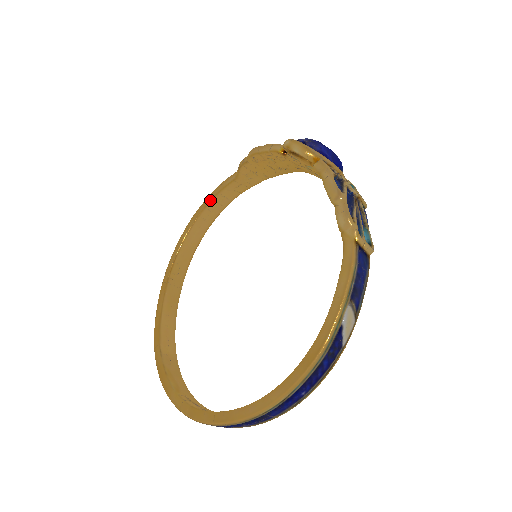
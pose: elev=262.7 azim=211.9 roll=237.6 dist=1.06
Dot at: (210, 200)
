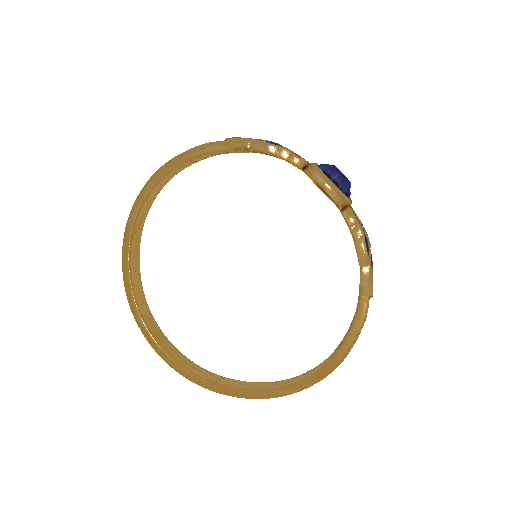
Dot at: (187, 160)
